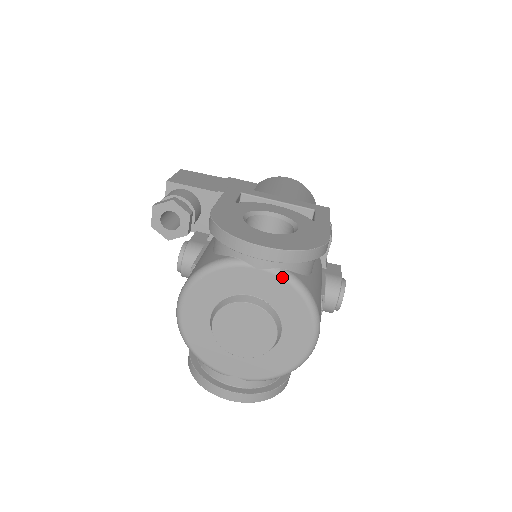
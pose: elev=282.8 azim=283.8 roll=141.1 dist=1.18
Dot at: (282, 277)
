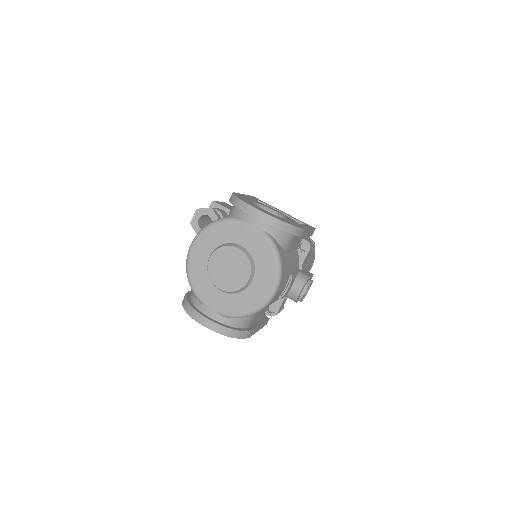
Dot at: (264, 236)
